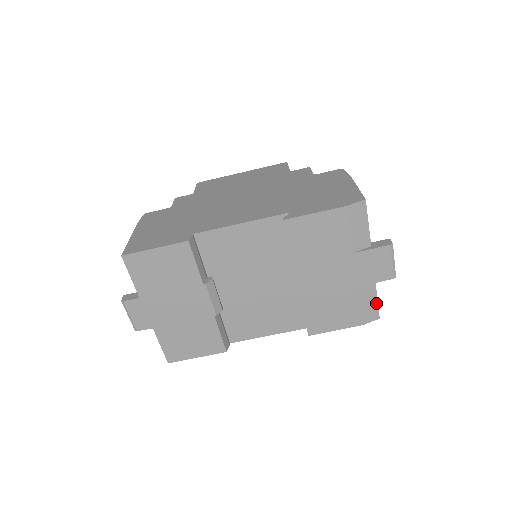
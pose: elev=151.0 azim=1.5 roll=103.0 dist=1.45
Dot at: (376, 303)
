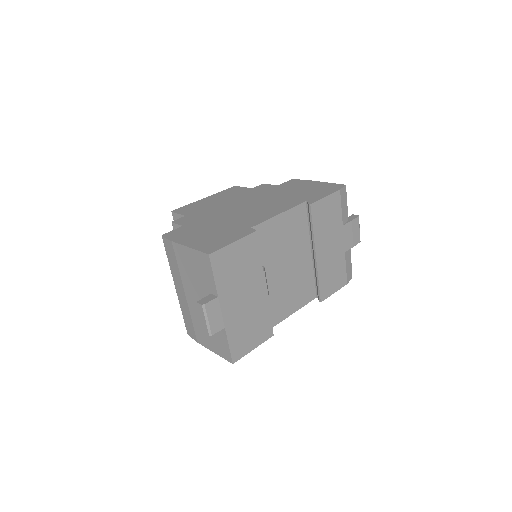
Dot at: (351, 265)
